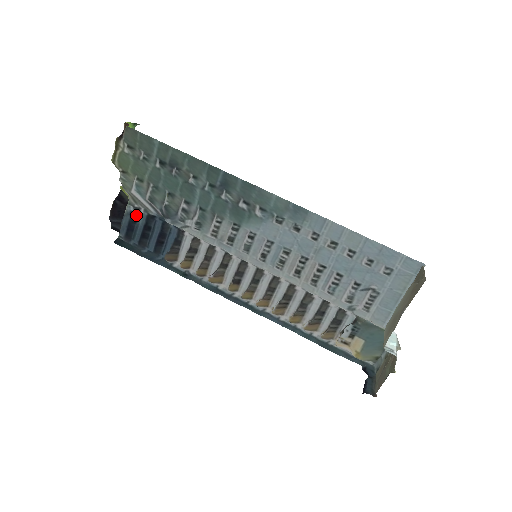
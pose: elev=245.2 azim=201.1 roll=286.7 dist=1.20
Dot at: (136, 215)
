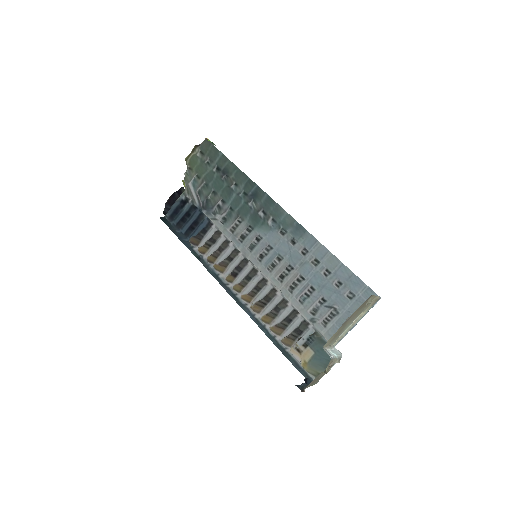
Dot at: (184, 203)
